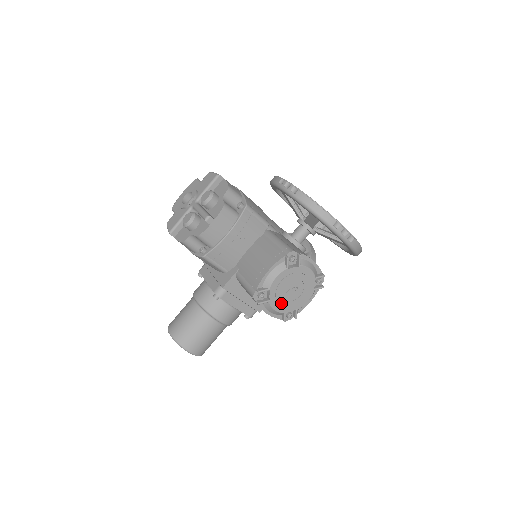
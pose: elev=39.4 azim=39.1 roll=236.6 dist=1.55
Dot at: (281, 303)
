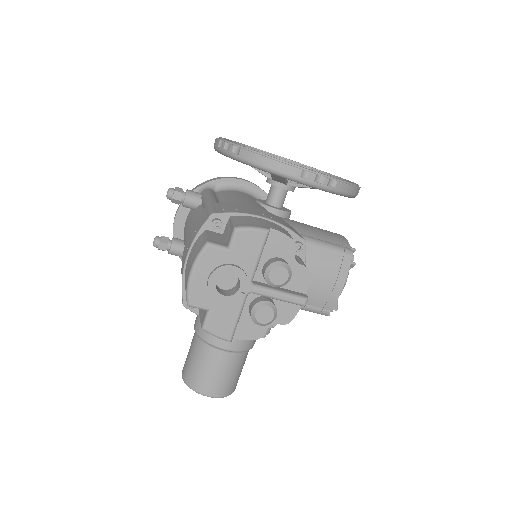
Dot at: occluded
